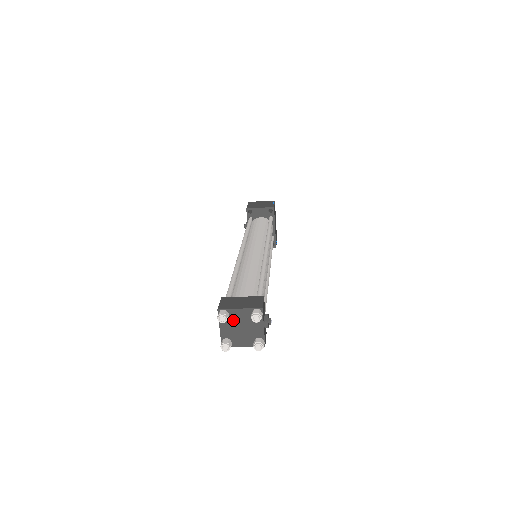
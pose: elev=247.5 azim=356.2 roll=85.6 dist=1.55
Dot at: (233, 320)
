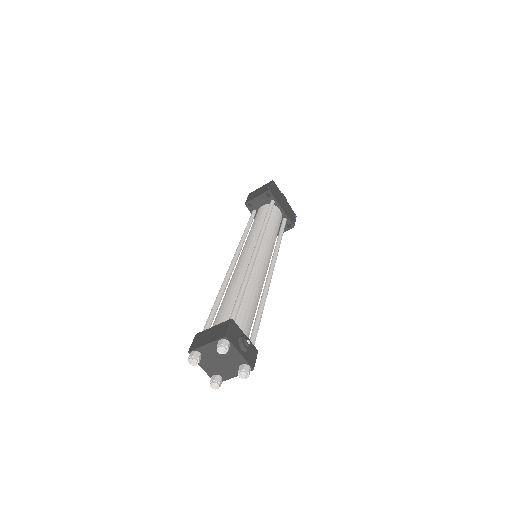
Dot at: (208, 357)
